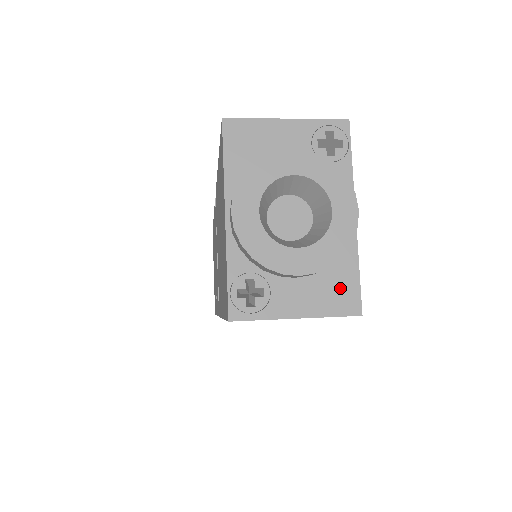
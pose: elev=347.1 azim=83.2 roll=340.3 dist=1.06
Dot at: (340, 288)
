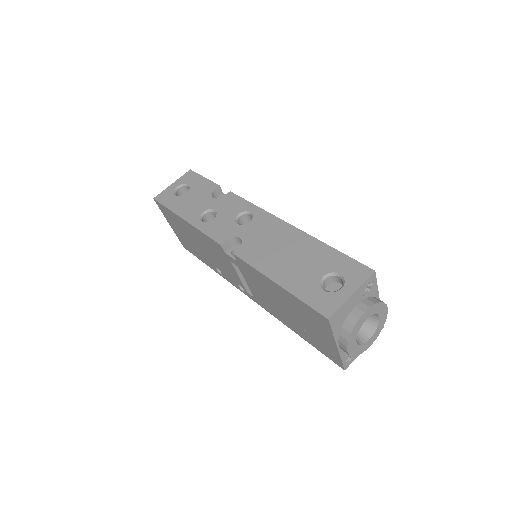
Dot at: occluded
